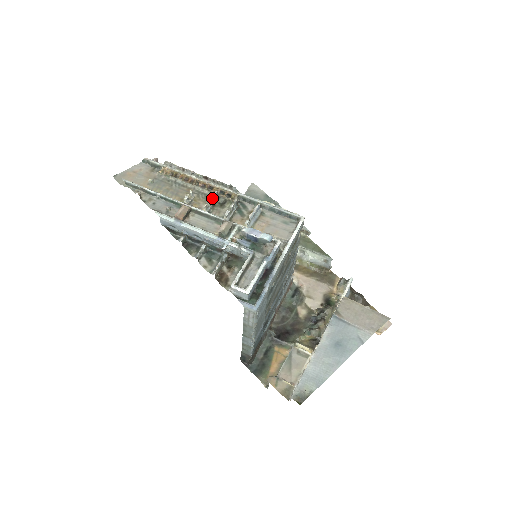
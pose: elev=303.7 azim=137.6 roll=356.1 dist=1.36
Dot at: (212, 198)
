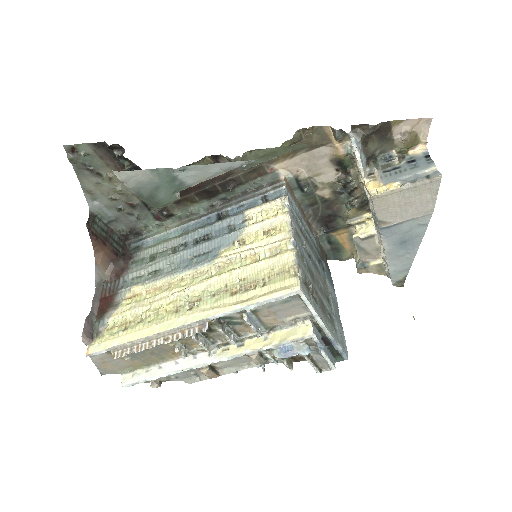
Dot at: occluded
